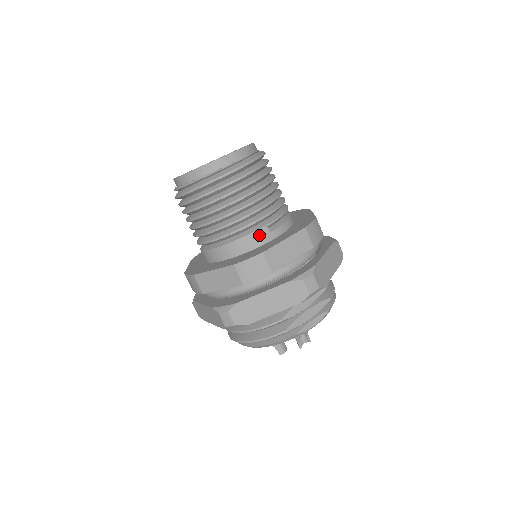
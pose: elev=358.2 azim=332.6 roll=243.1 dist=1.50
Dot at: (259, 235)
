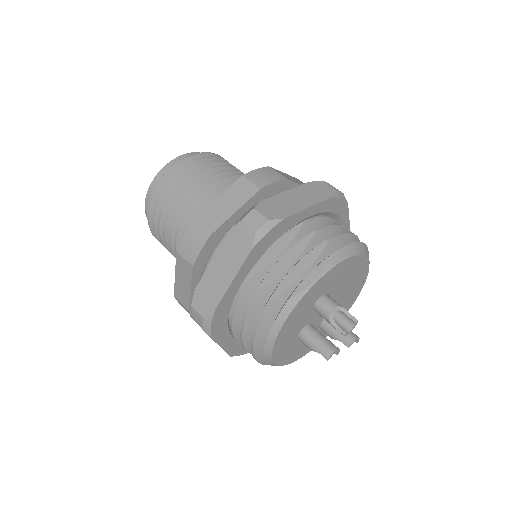
Dot at: occluded
